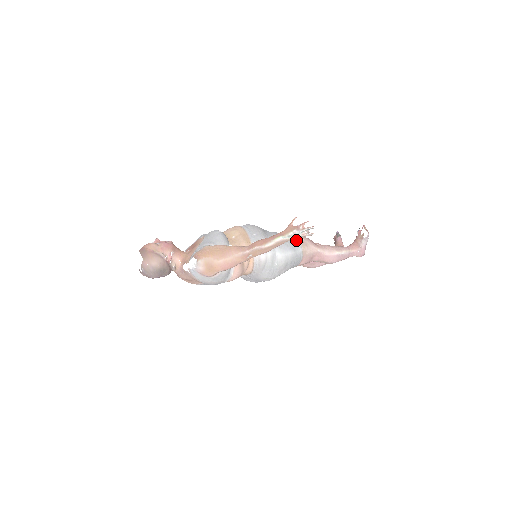
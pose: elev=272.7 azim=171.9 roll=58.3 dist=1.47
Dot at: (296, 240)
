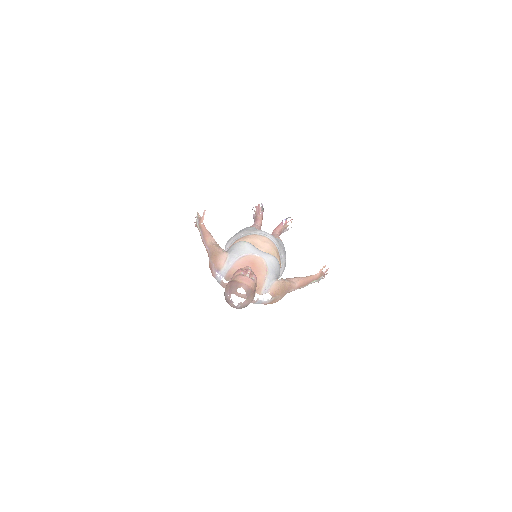
Dot at: (317, 281)
